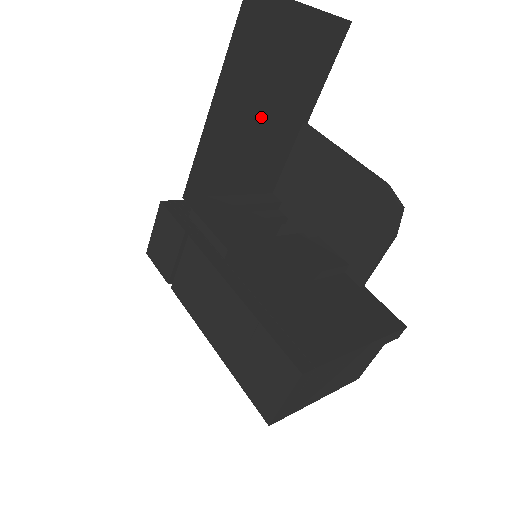
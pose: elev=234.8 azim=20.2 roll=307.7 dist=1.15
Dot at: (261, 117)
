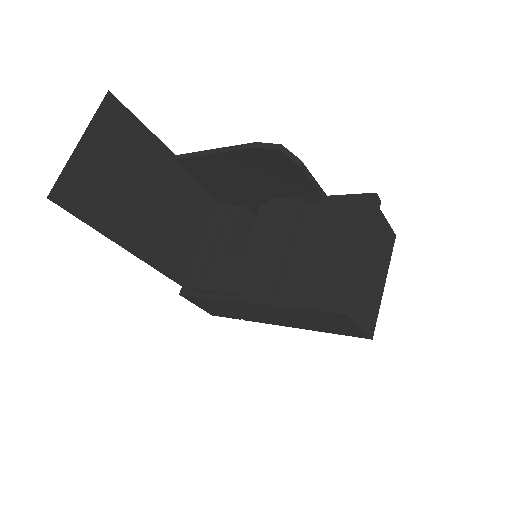
Dot at: (152, 203)
